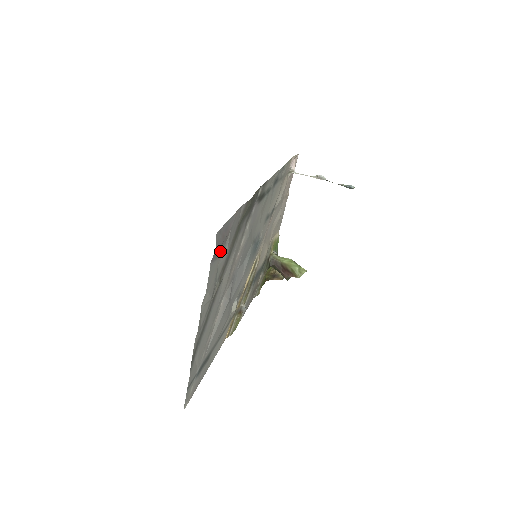
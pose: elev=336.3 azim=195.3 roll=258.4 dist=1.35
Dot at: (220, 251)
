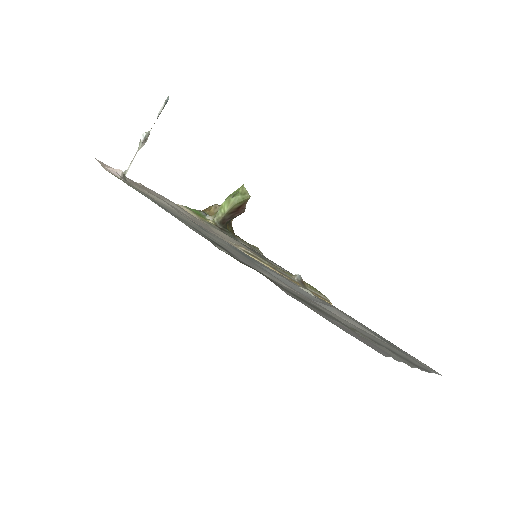
Dot at: occluded
